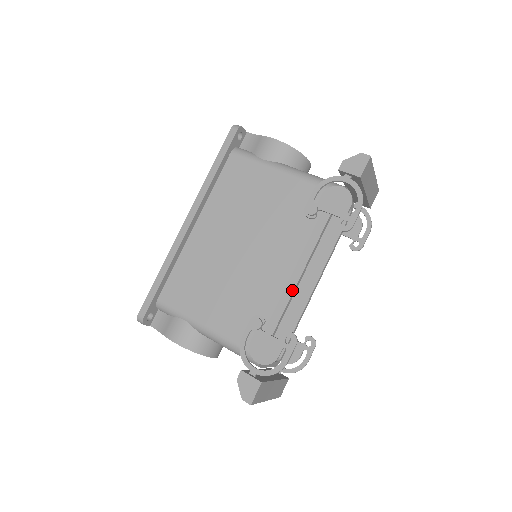
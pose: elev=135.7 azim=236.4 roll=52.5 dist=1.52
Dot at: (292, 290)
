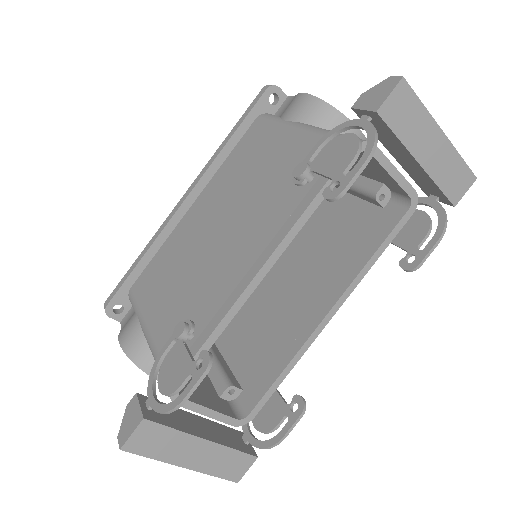
Dot at: (242, 291)
